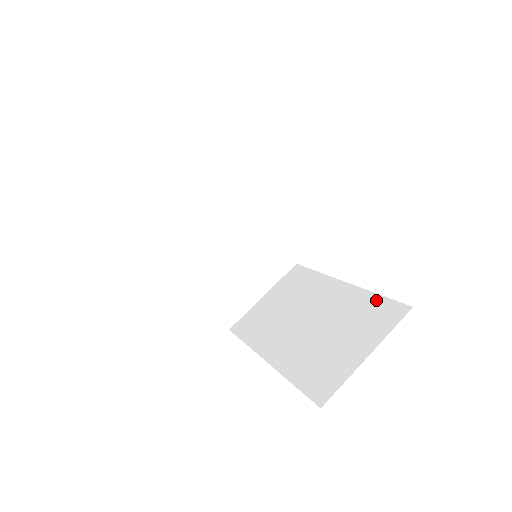
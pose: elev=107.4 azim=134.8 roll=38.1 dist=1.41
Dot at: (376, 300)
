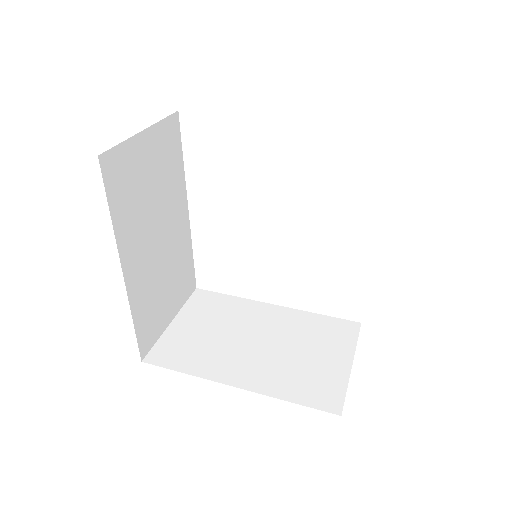
Dot at: occluded
